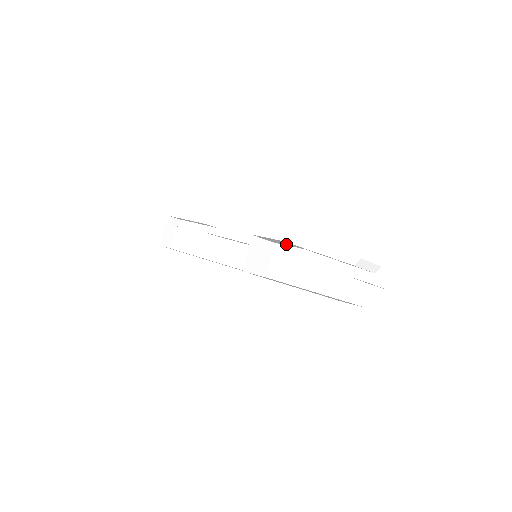
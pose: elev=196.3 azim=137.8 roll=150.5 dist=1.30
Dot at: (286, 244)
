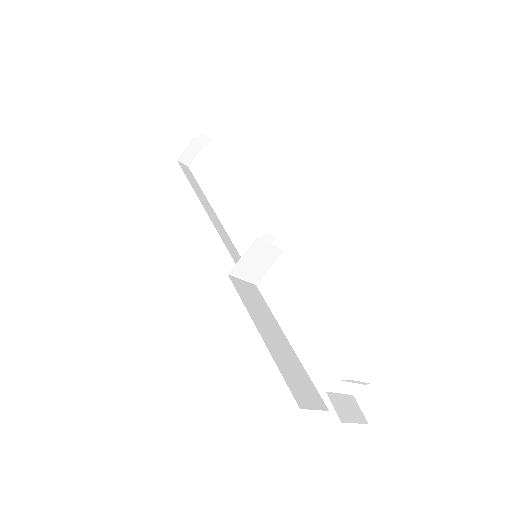
Dot at: occluded
